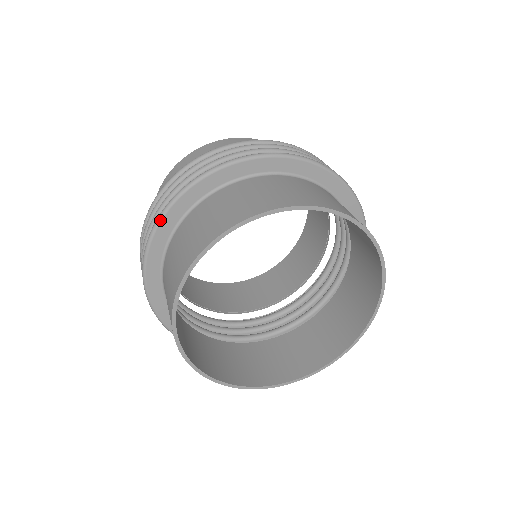
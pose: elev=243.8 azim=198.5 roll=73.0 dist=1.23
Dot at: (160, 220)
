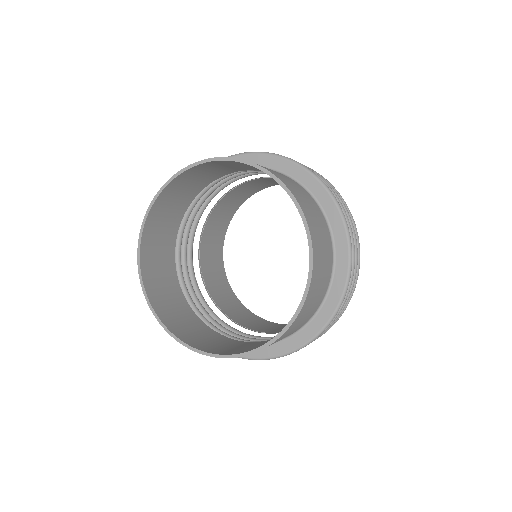
Dot at: occluded
